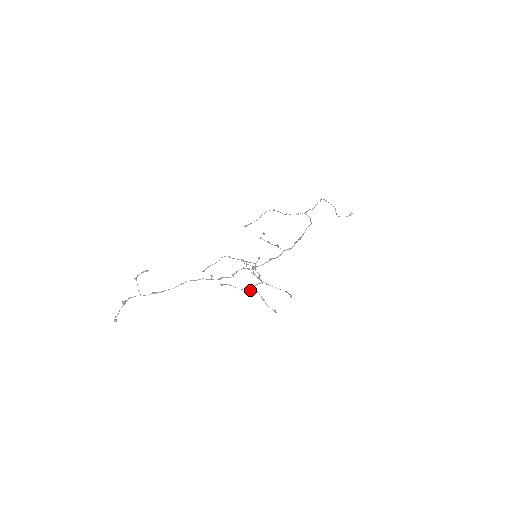
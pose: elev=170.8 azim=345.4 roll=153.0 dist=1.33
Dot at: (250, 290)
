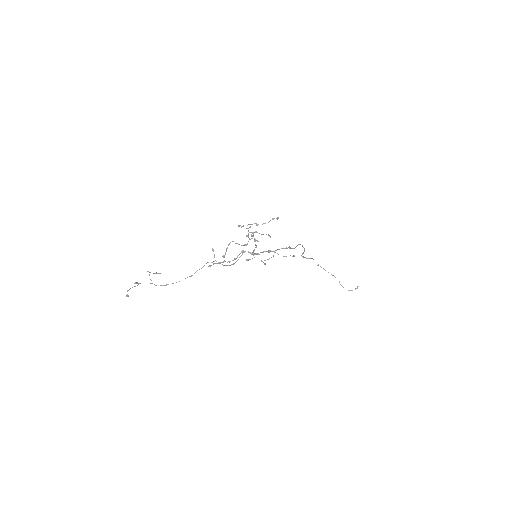
Dot at: (247, 243)
